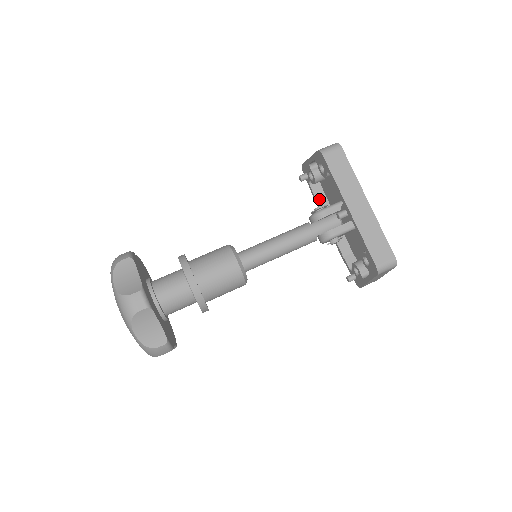
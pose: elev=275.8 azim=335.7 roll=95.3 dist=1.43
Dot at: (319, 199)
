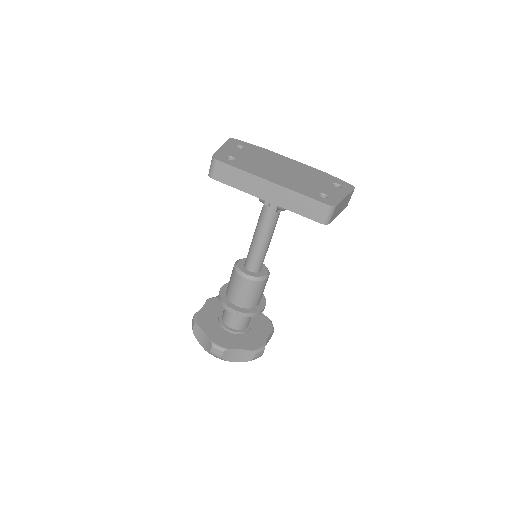
Dot at: occluded
